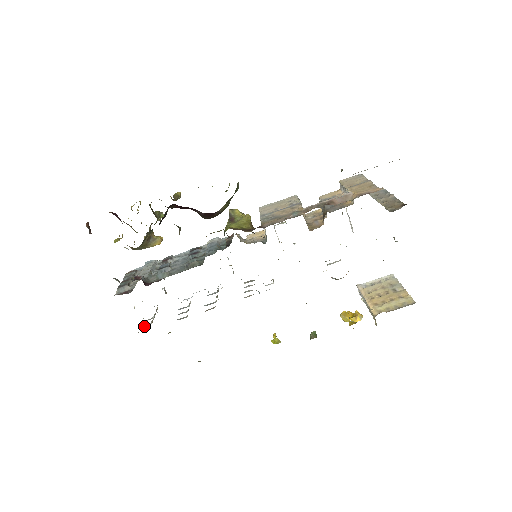
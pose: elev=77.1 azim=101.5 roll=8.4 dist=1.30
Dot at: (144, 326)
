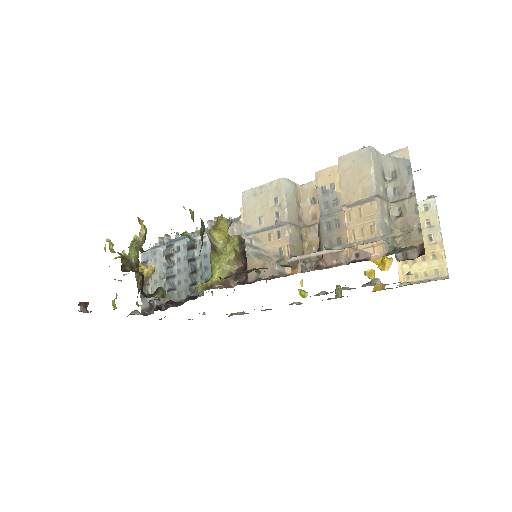
Dot at: occluded
